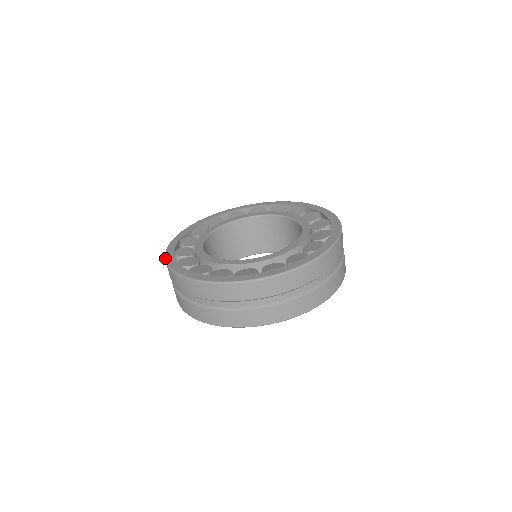
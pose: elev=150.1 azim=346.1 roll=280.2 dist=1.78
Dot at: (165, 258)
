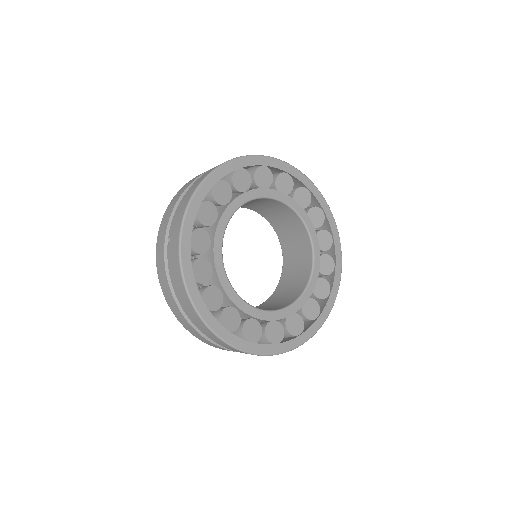
Dot at: (187, 292)
